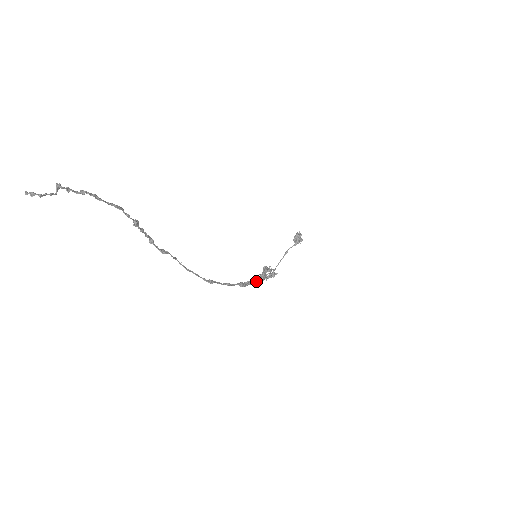
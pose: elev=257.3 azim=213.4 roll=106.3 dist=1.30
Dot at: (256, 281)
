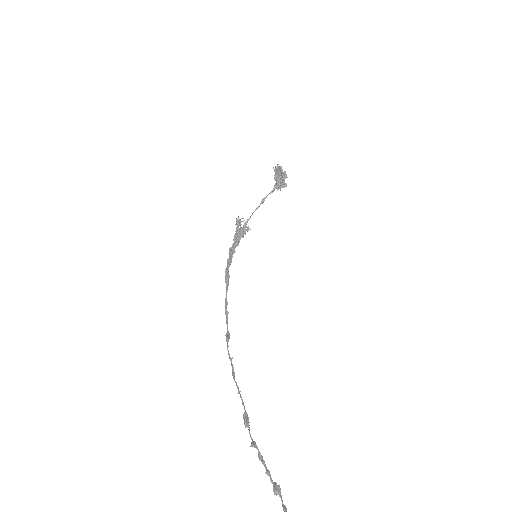
Dot at: (232, 253)
